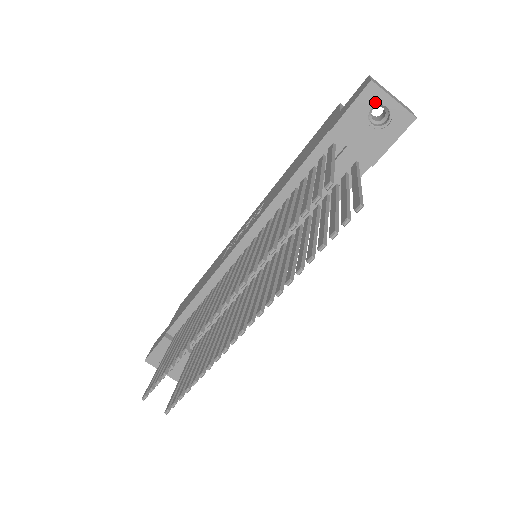
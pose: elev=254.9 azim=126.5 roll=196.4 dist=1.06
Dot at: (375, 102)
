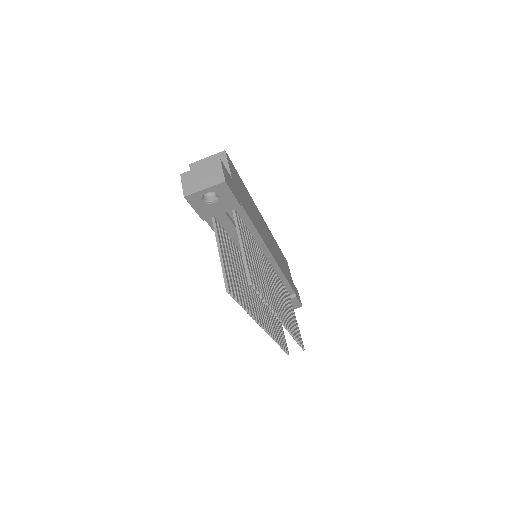
Dot at: (199, 198)
